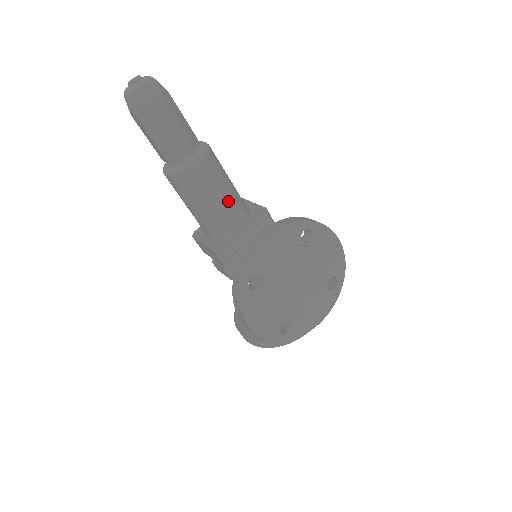
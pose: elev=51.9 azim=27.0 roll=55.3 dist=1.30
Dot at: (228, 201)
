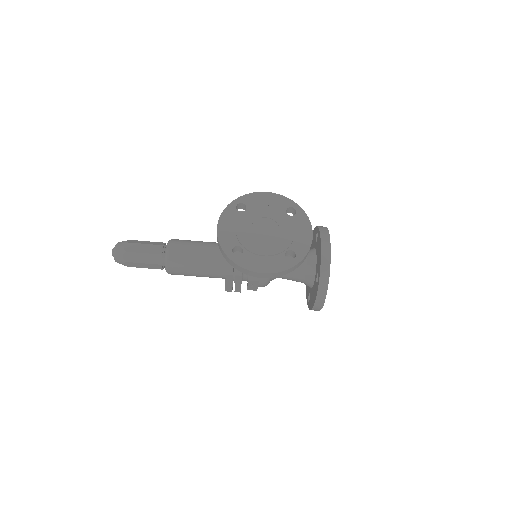
Dot at: (205, 248)
